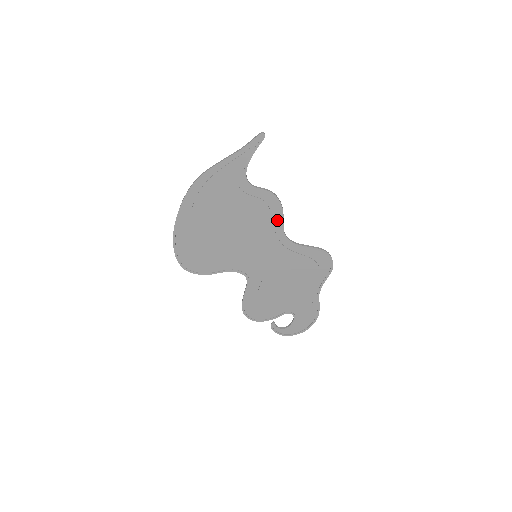
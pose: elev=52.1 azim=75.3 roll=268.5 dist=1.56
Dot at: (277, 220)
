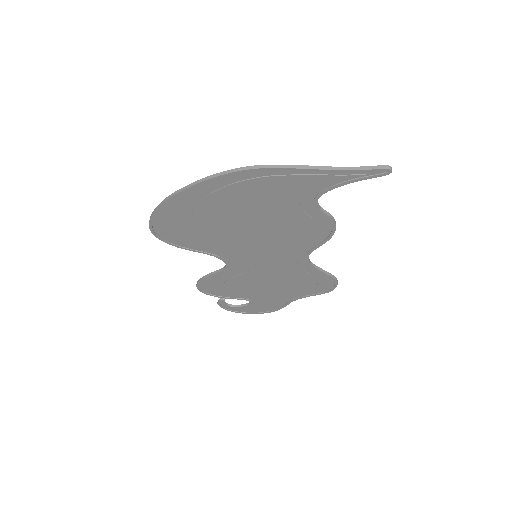
Dot at: (313, 242)
